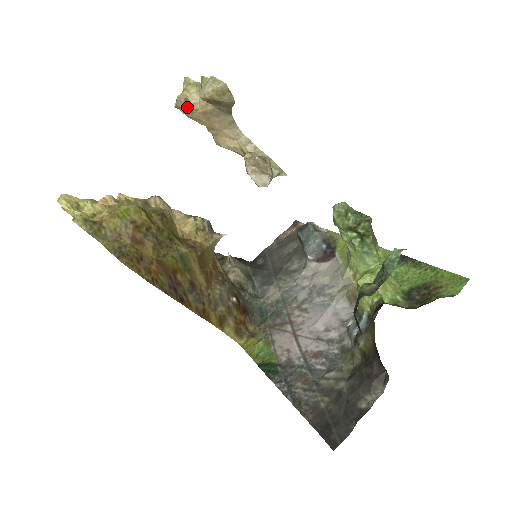
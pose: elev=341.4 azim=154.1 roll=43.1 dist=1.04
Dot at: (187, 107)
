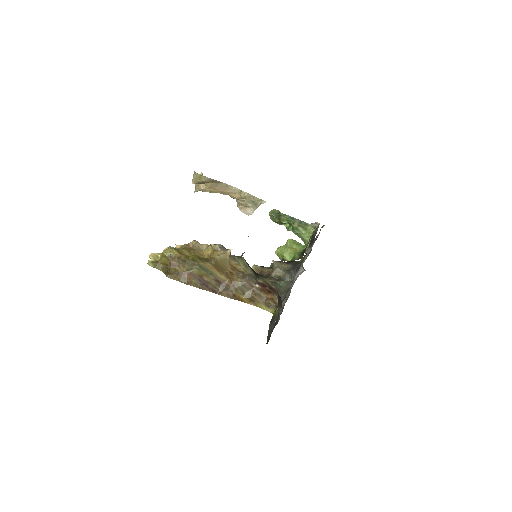
Dot at: (198, 189)
